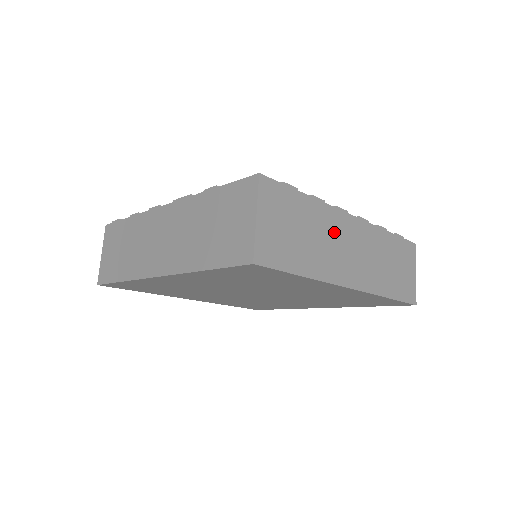
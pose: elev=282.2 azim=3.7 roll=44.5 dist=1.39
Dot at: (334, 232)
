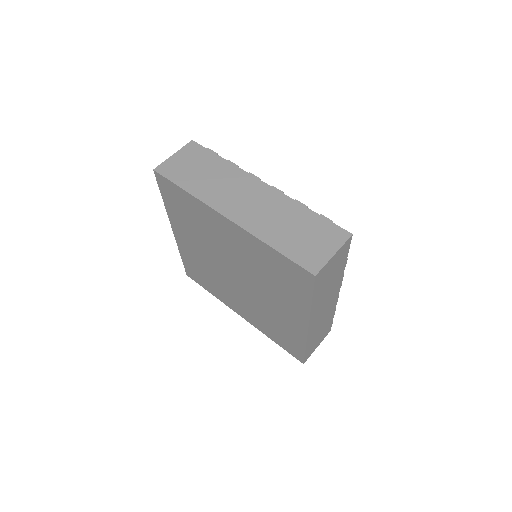
Dot at: (235, 183)
